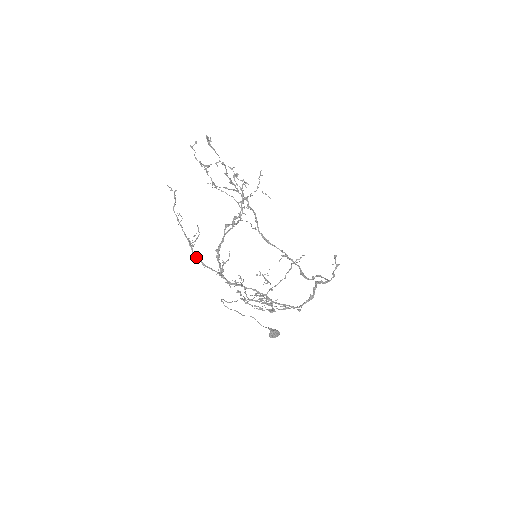
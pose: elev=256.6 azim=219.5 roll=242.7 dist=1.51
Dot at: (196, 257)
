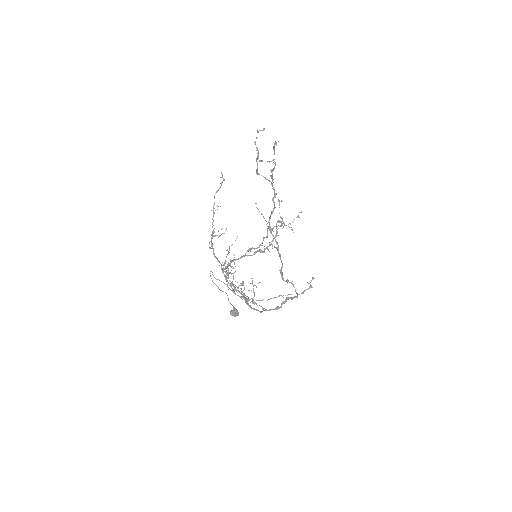
Dot at: (212, 246)
